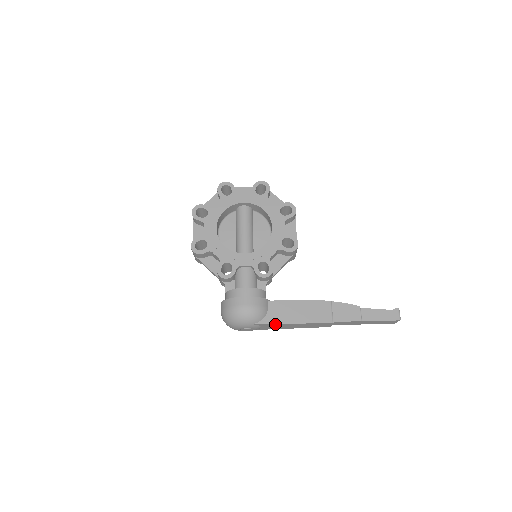
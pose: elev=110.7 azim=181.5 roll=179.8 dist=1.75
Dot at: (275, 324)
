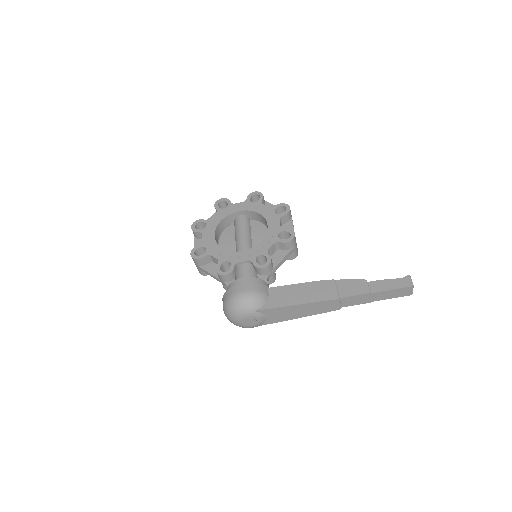
Dot at: (278, 309)
